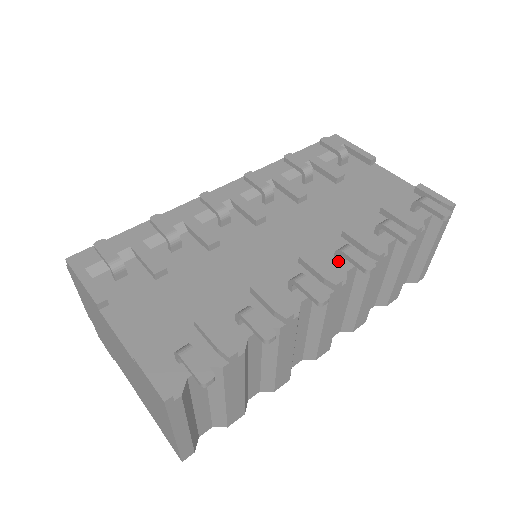
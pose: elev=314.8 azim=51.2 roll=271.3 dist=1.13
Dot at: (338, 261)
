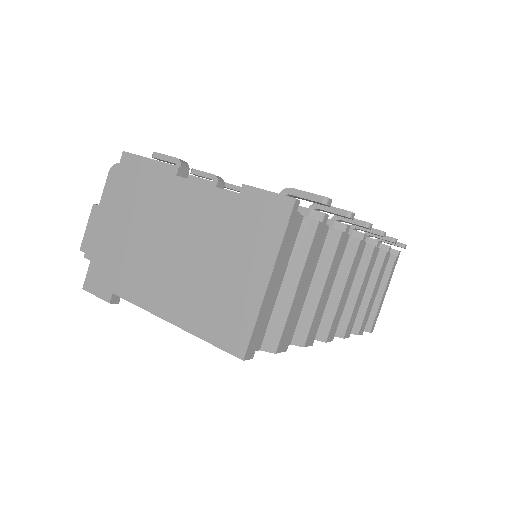
Dot at: occluded
